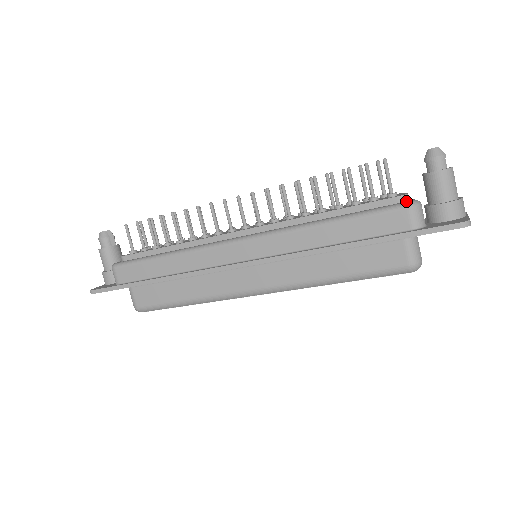
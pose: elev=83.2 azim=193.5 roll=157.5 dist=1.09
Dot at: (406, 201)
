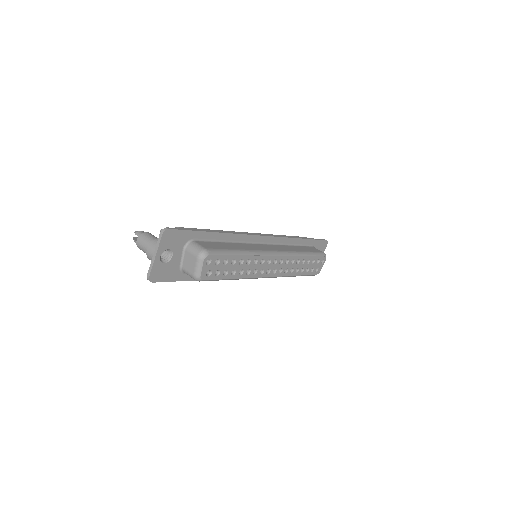
Dot at: occluded
